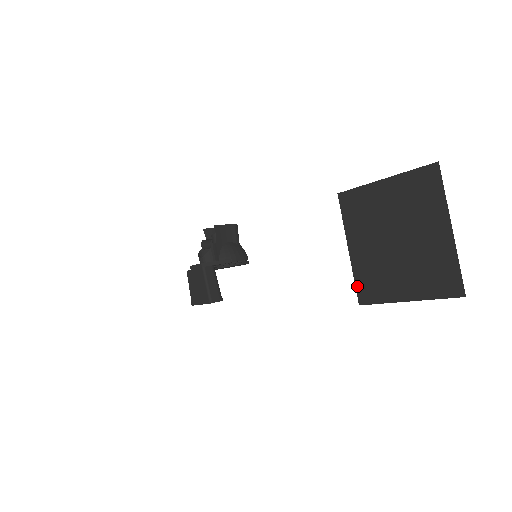
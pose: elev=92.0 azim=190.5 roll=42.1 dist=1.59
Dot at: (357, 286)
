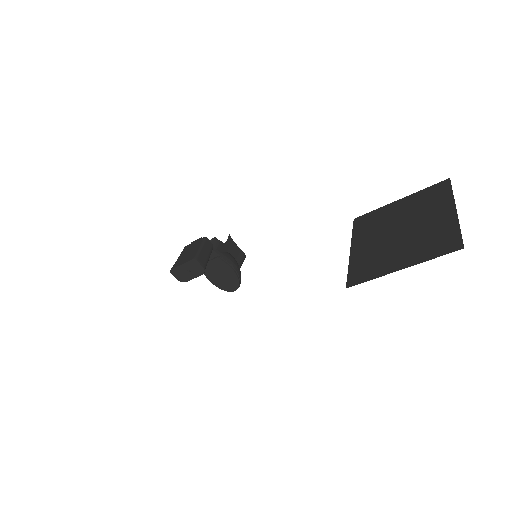
Dot at: (349, 274)
